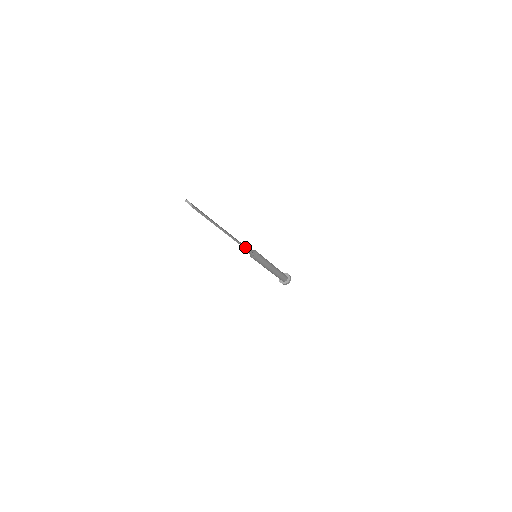
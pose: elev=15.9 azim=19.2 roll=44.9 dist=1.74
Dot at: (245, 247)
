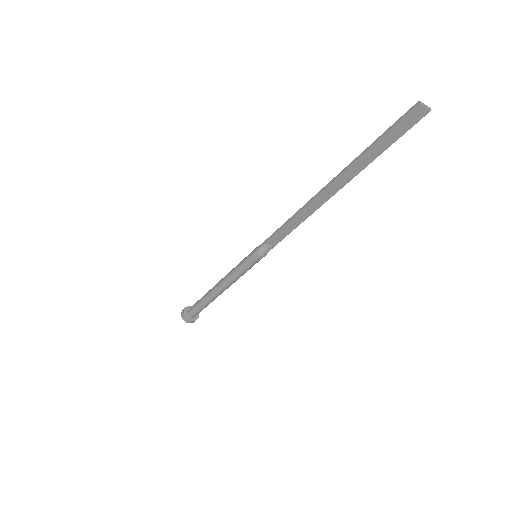
Dot at: (293, 228)
